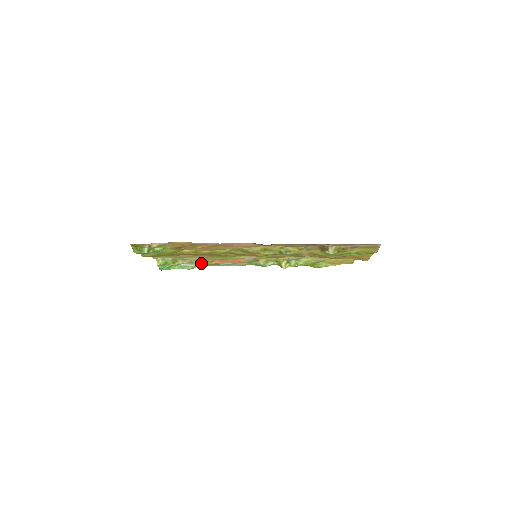
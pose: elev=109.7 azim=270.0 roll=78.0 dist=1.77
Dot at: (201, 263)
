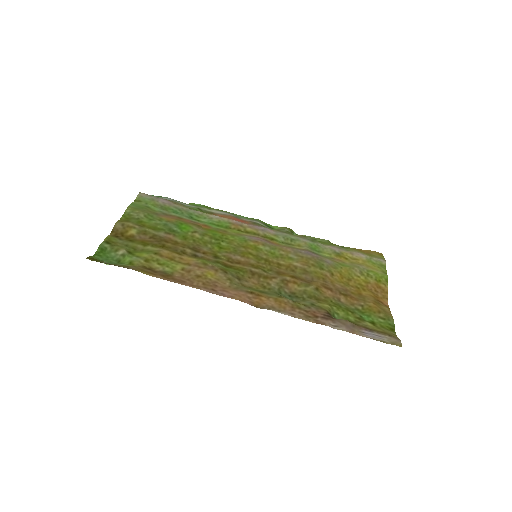
Dot at: (196, 207)
